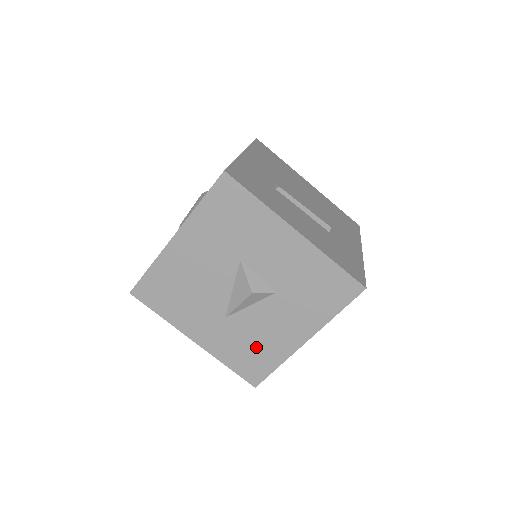
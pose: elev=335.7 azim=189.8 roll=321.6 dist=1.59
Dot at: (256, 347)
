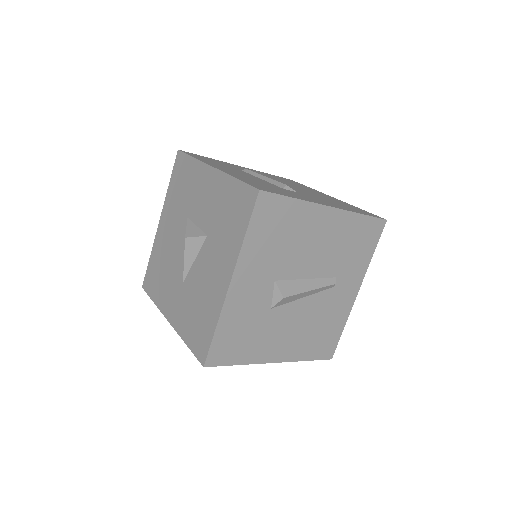
Dot at: (201, 309)
